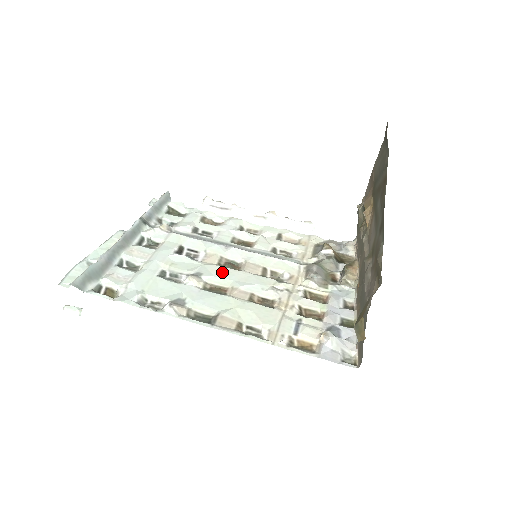
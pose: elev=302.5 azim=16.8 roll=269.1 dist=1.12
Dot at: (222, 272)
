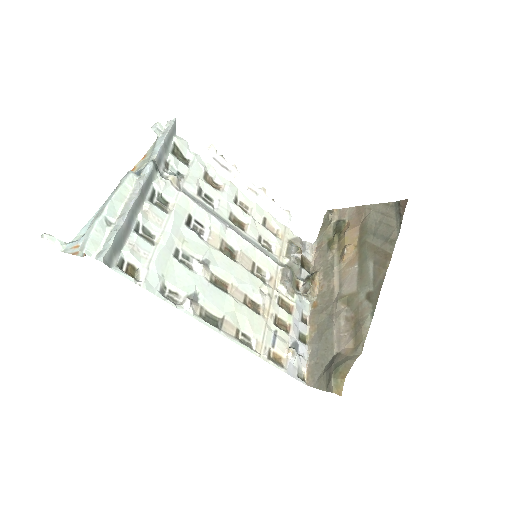
Dot at: (225, 262)
